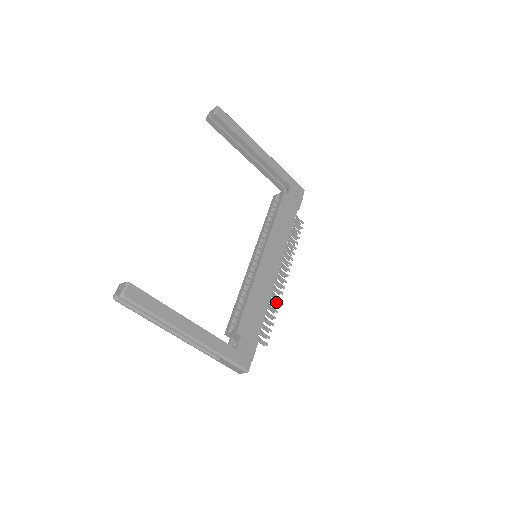
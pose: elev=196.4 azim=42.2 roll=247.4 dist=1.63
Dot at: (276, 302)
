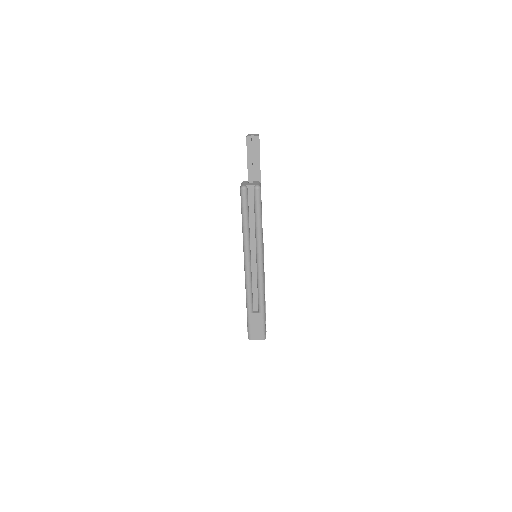
Dot at: occluded
